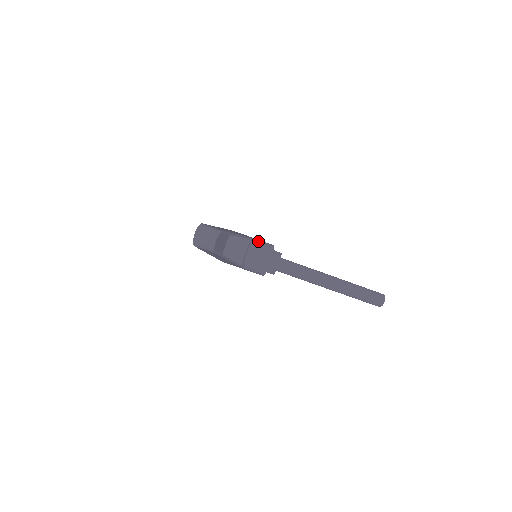
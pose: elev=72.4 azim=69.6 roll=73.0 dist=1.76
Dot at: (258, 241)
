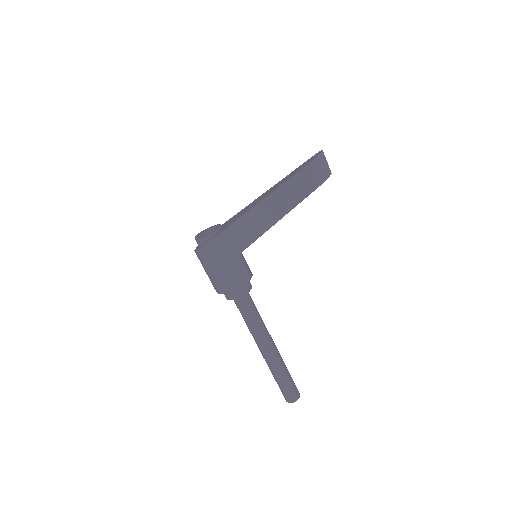
Dot at: occluded
